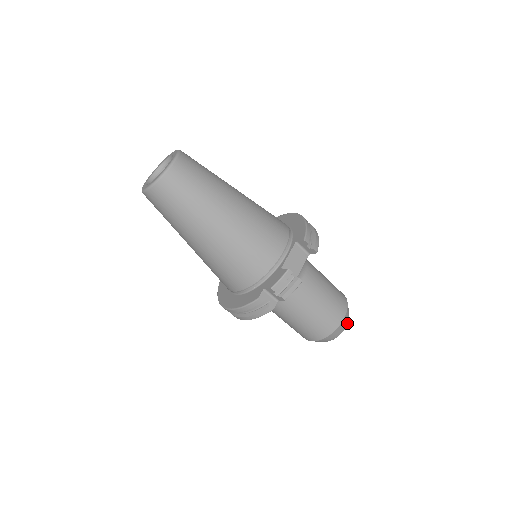
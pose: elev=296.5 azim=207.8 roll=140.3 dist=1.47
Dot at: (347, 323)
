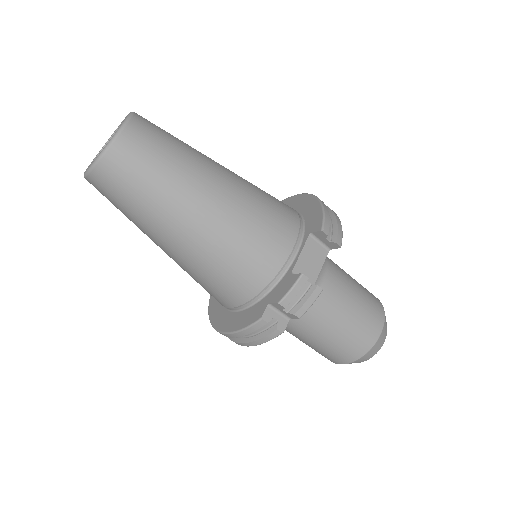
Dot at: (385, 337)
